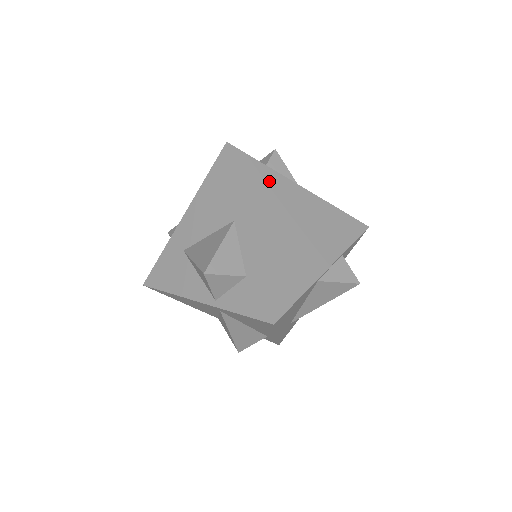
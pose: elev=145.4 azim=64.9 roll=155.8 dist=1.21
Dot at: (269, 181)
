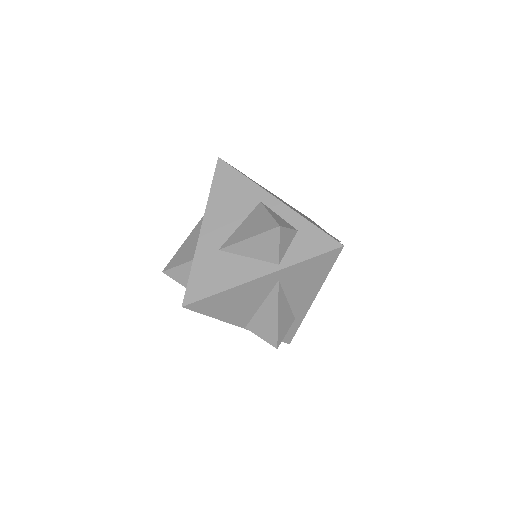
Dot at: occluded
